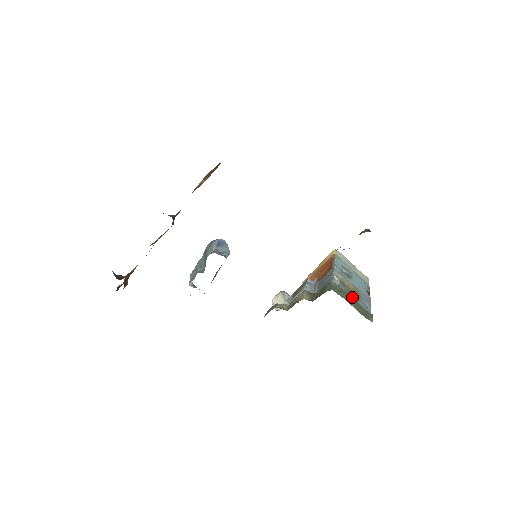
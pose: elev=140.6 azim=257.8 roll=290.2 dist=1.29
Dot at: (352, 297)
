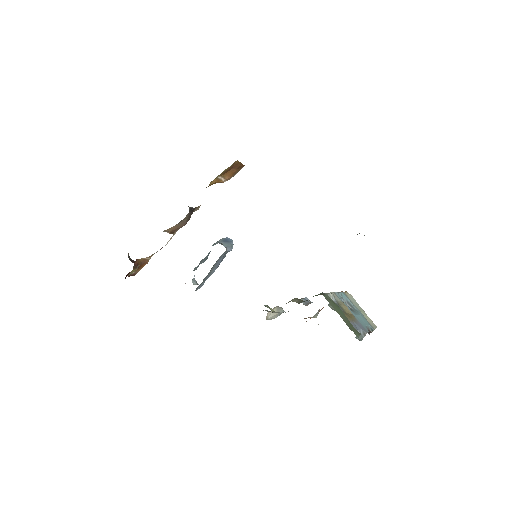
Dot at: occluded
